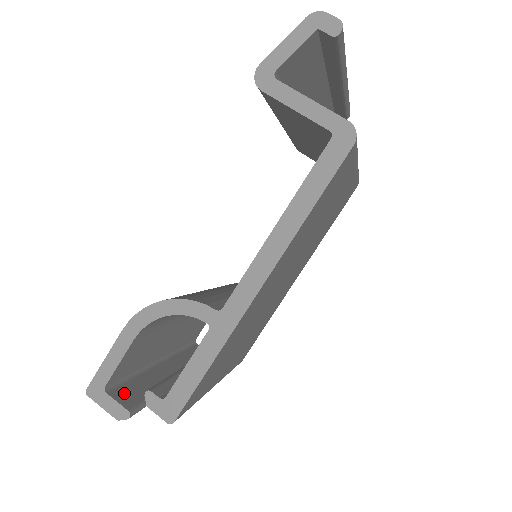
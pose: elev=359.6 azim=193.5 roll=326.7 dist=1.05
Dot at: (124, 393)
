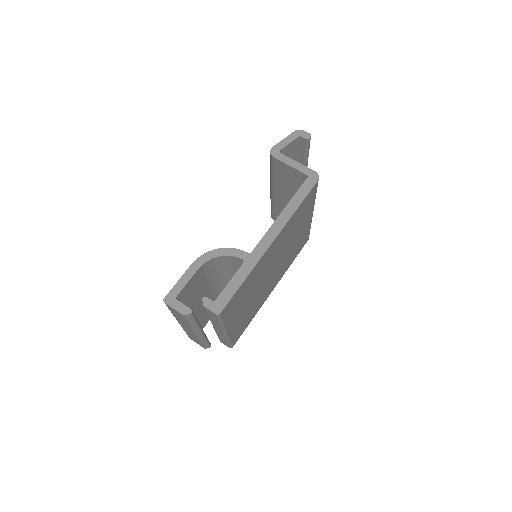
Dot at: occluded
